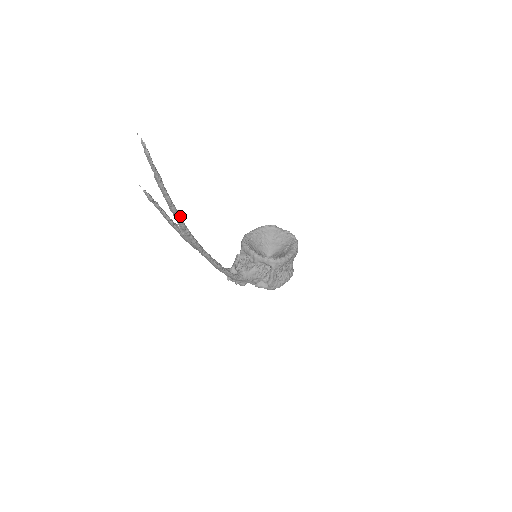
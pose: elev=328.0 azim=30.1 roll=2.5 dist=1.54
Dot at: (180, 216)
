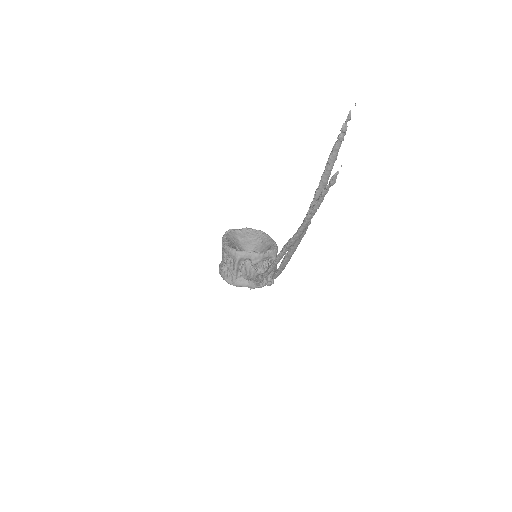
Dot at: occluded
